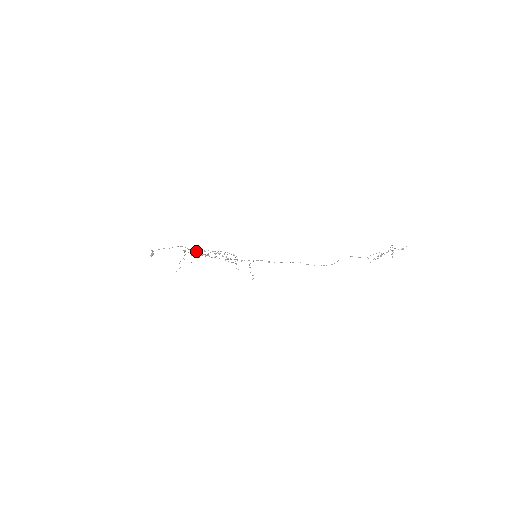
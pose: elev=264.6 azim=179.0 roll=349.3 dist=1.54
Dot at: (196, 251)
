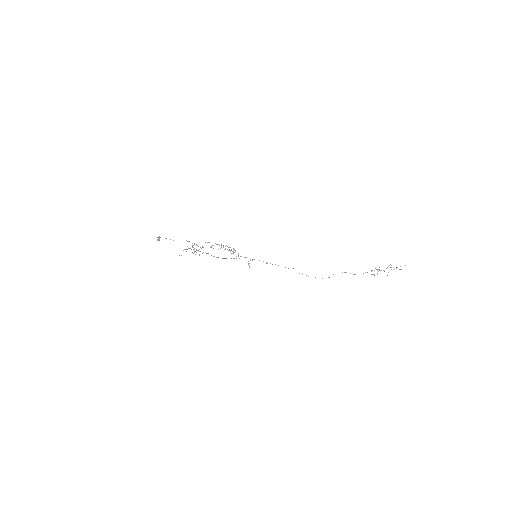
Dot at: occluded
